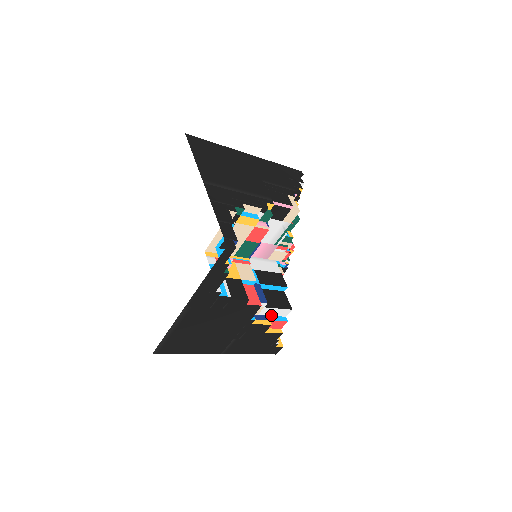
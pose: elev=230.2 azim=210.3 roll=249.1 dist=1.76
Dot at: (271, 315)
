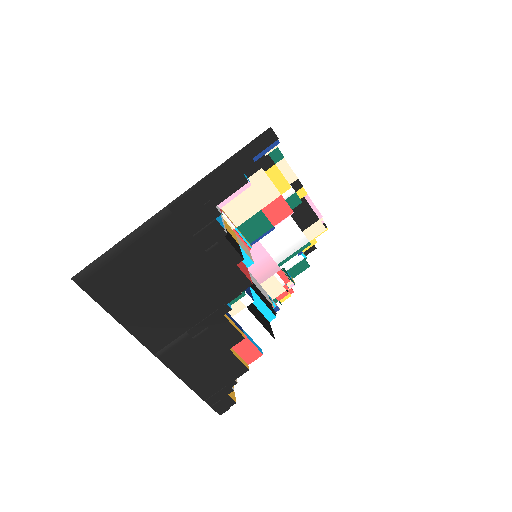
Dot at: (246, 332)
